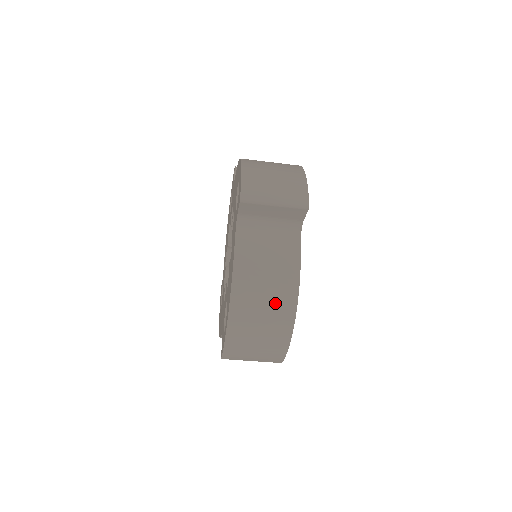
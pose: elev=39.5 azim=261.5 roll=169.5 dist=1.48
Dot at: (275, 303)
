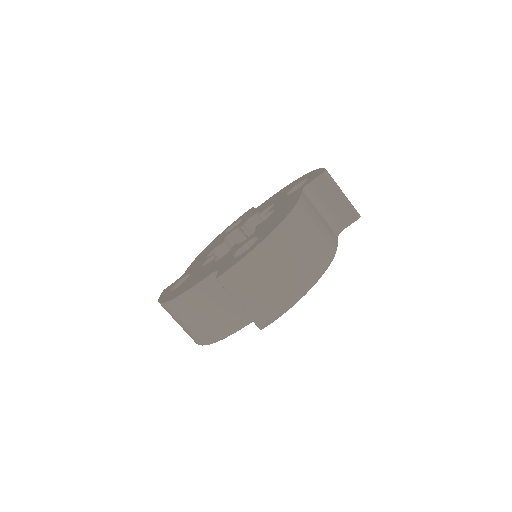
Dot at: (314, 252)
